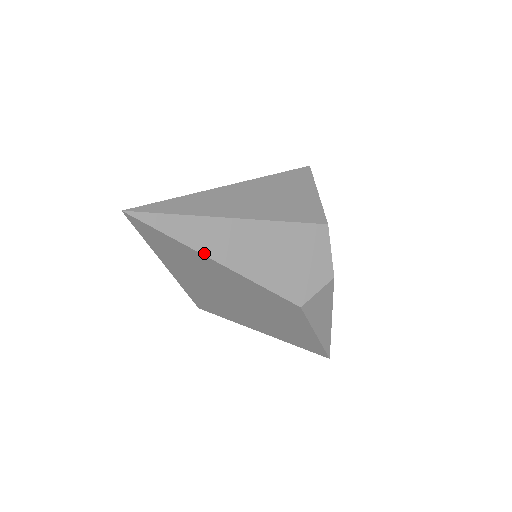
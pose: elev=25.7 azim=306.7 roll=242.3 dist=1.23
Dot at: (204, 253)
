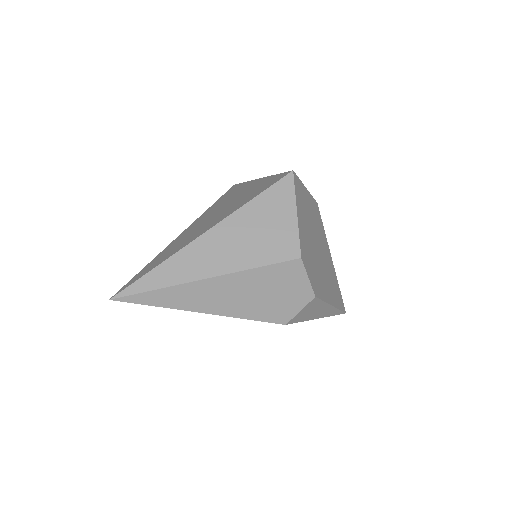
Dot at: (187, 309)
